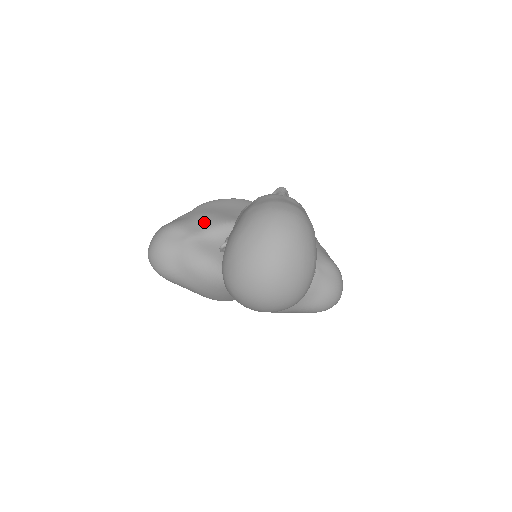
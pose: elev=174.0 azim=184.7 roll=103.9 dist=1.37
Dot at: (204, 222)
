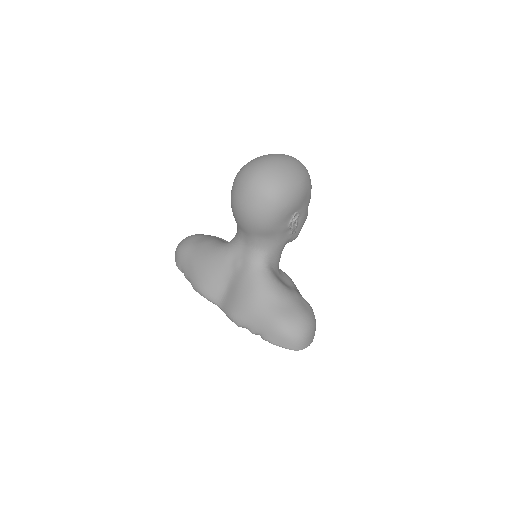
Dot at: occluded
